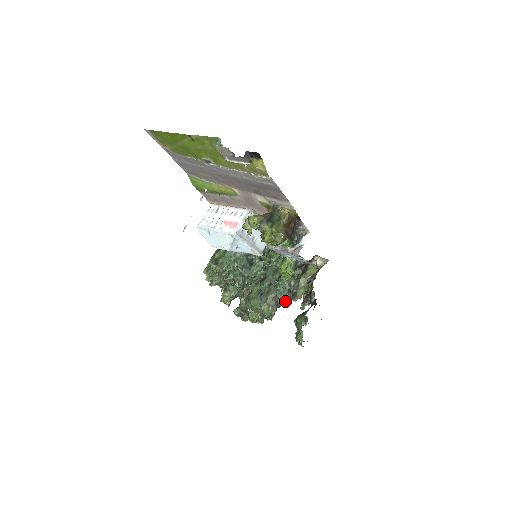
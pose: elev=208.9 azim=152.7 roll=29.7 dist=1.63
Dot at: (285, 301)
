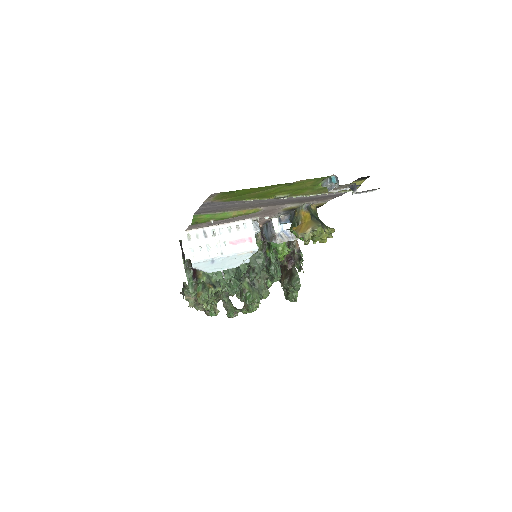
Dot at: (279, 277)
